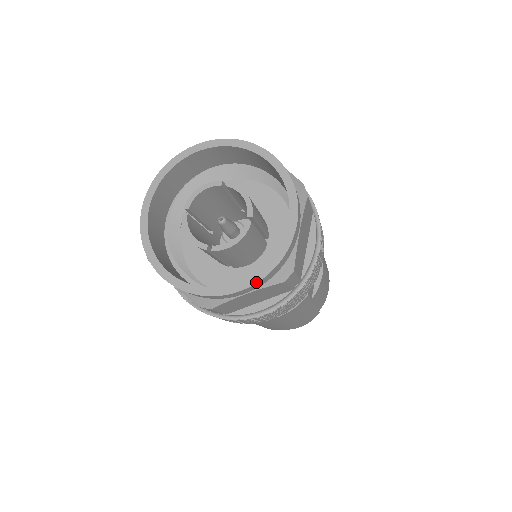
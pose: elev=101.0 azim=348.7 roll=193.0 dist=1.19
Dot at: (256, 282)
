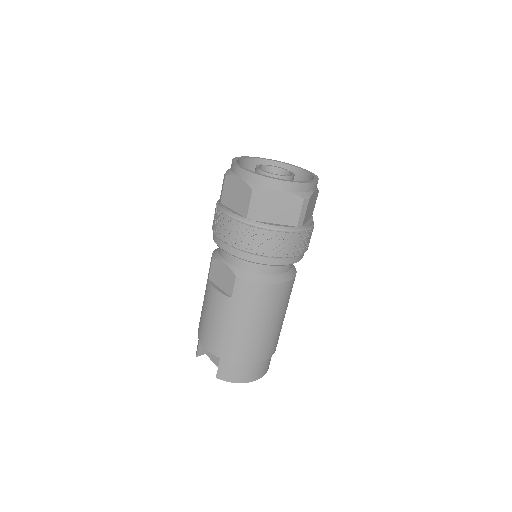
Dot at: (318, 179)
